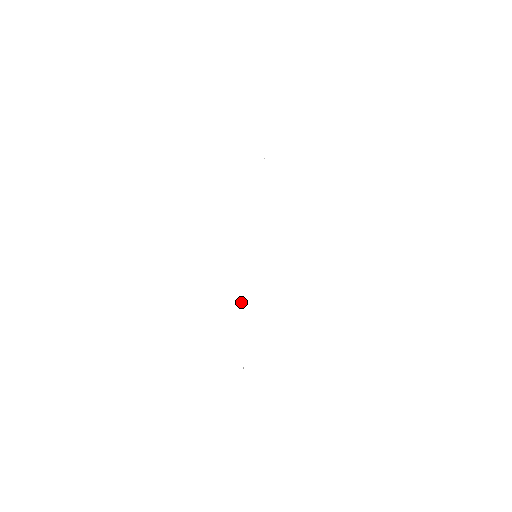
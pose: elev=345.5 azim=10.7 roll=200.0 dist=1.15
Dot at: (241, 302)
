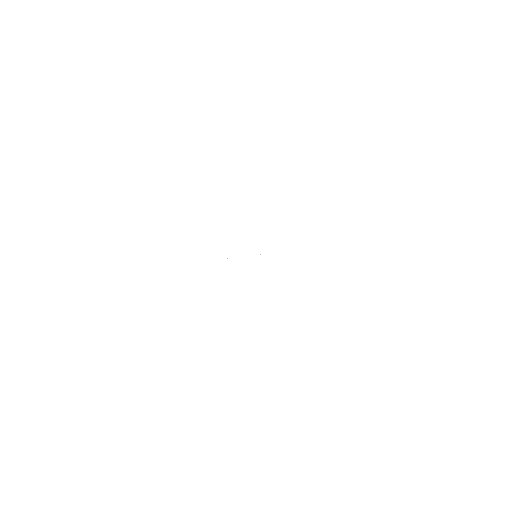
Dot at: occluded
